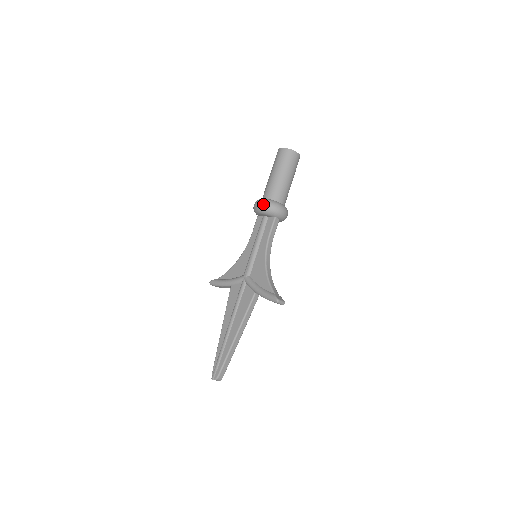
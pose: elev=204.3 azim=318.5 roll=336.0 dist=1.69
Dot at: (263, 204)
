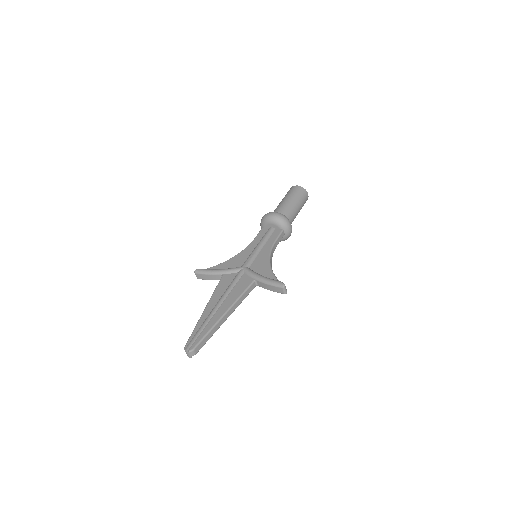
Dot at: (277, 214)
